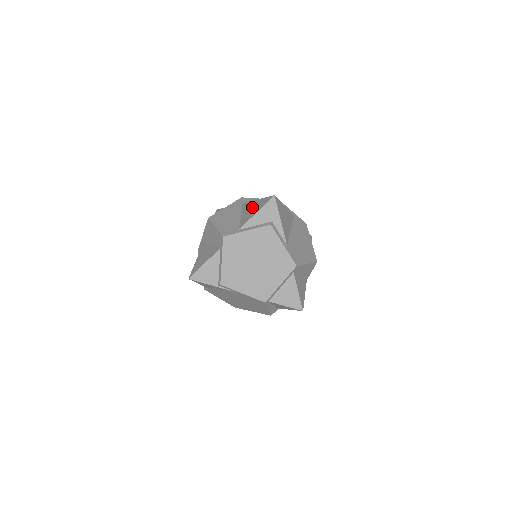
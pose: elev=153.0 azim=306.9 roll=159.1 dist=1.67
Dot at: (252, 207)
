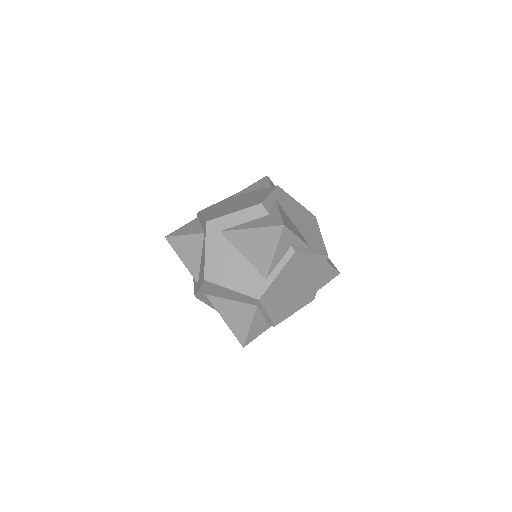
Dot at: (254, 243)
